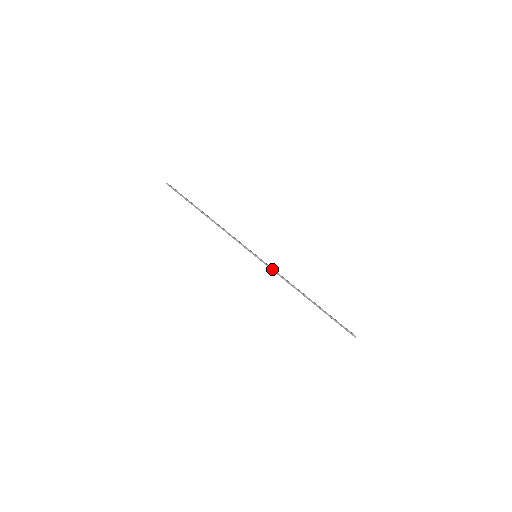
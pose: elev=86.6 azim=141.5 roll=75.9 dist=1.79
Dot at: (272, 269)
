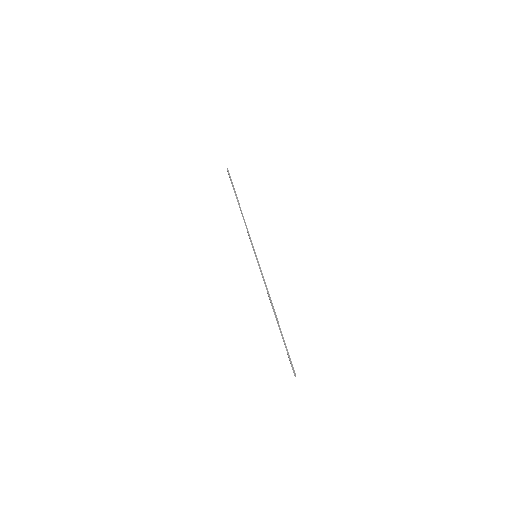
Dot at: occluded
